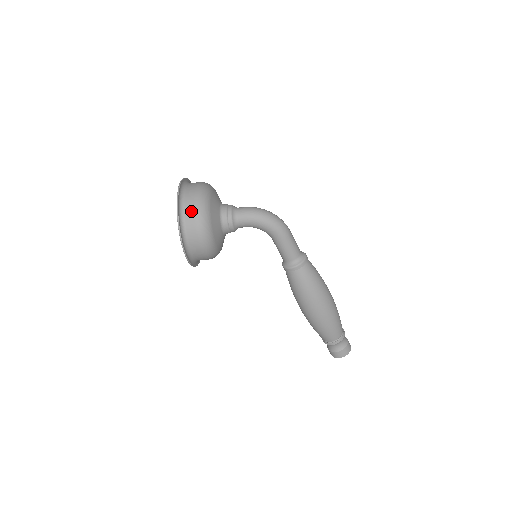
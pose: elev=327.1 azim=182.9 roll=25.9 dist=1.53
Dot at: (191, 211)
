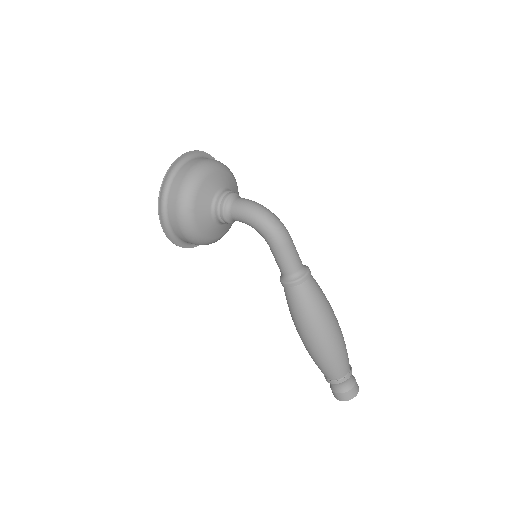
Dot at: (175, 190)
